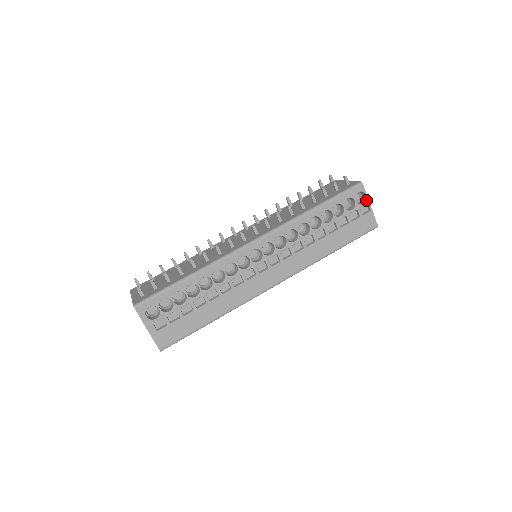
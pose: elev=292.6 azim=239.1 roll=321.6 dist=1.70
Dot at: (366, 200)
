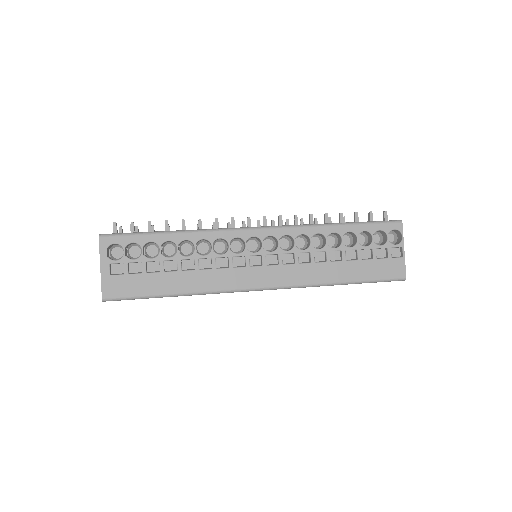
Dot at: (401, 242)
